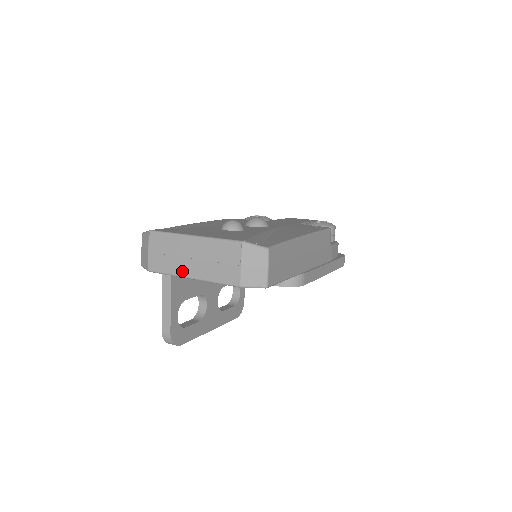
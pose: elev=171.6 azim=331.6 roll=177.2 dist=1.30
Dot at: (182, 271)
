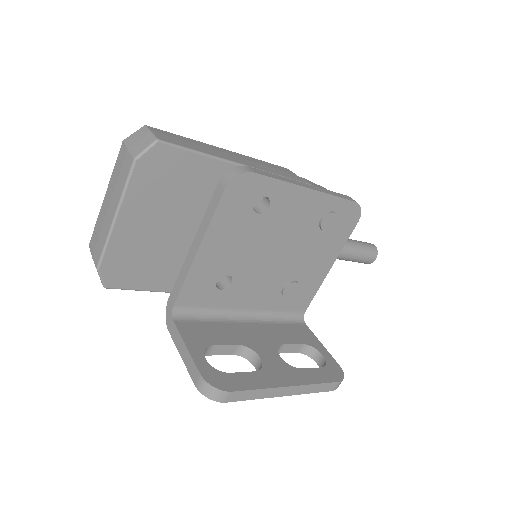
Dot at: (109, 225)
